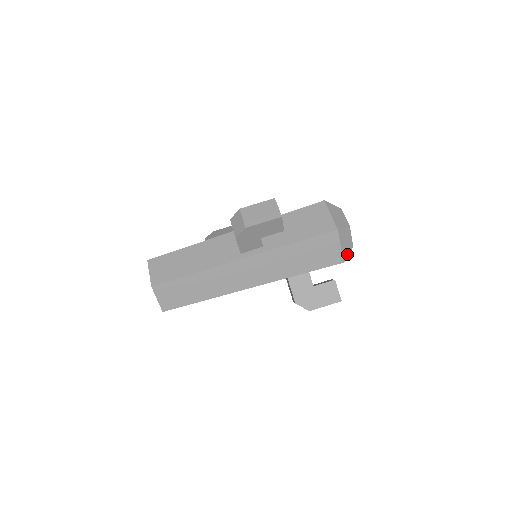
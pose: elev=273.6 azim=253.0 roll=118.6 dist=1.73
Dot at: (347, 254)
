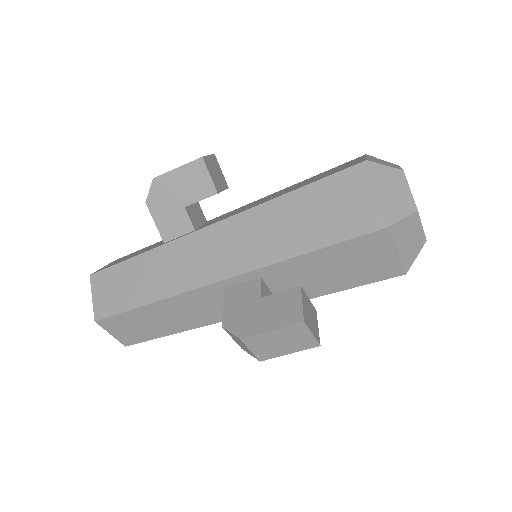
Dot at: occluded
